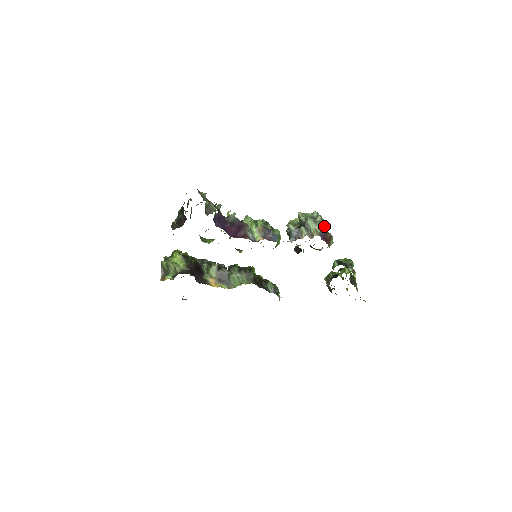
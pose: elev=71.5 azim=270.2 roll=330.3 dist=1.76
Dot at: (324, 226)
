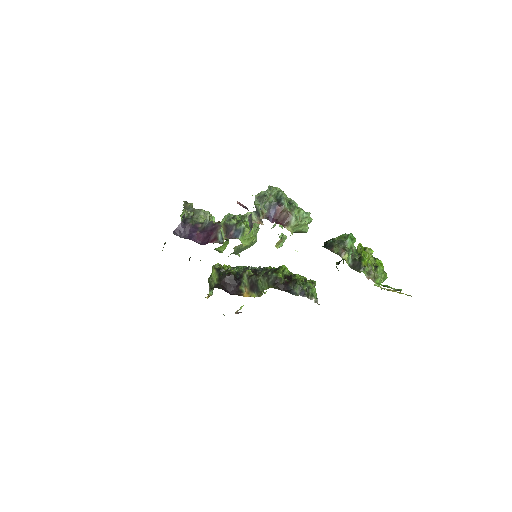
Dot at: (269, 204)
